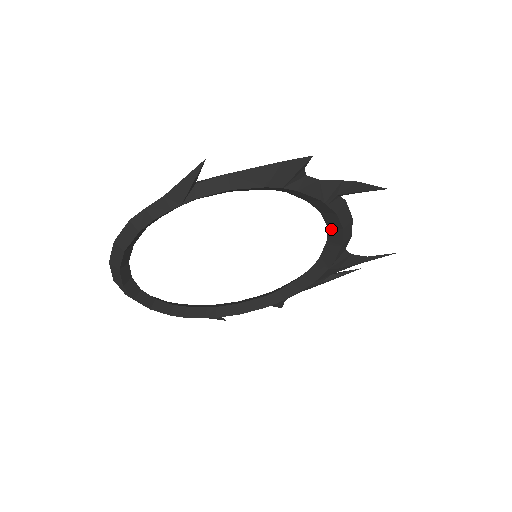
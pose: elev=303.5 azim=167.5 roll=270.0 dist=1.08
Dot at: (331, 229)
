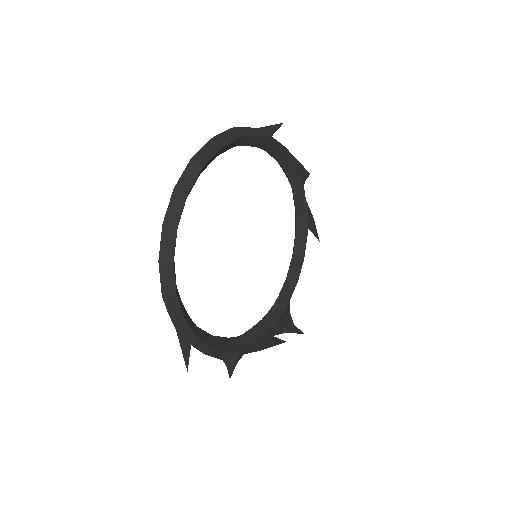
Dot at: (295, 259)
